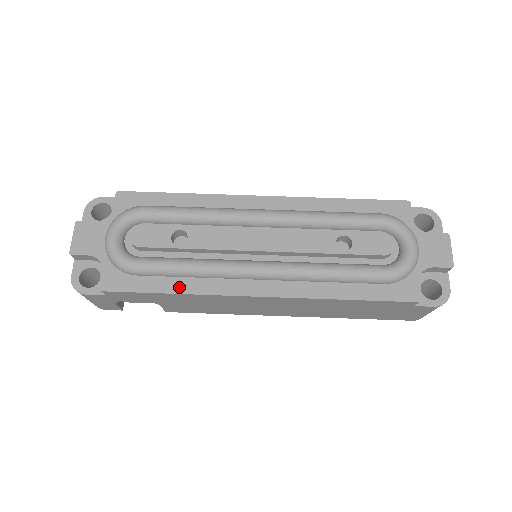
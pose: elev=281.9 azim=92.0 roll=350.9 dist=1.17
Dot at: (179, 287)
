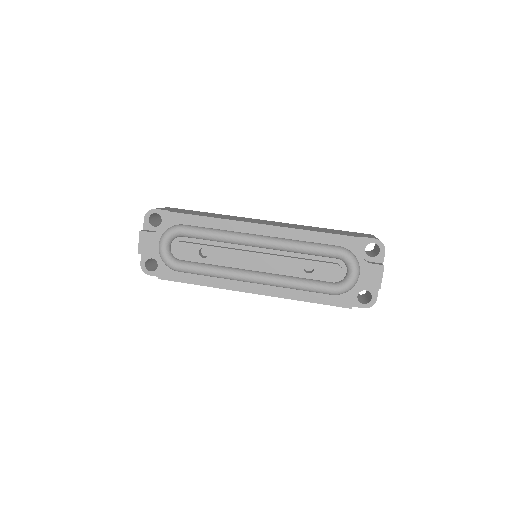
Dot at: (204, 282)
